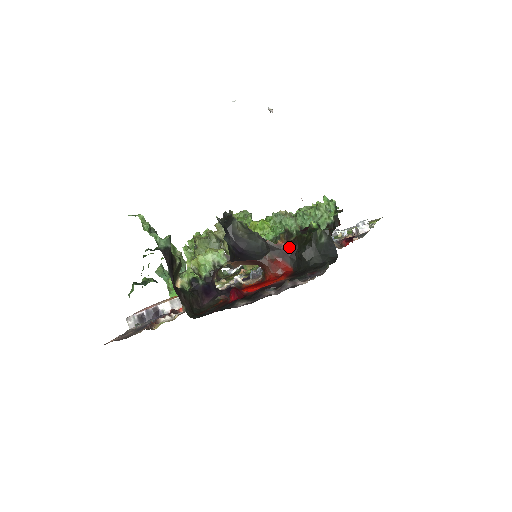
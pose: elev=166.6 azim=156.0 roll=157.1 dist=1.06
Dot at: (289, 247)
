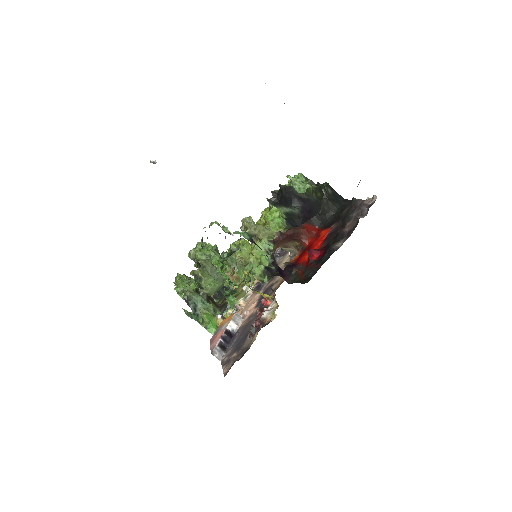
Dot at: occluded
